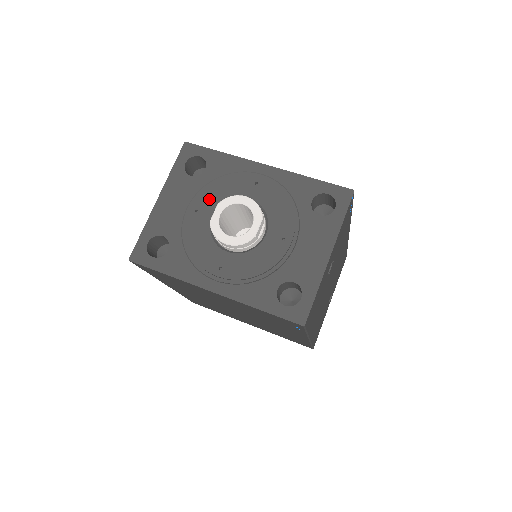
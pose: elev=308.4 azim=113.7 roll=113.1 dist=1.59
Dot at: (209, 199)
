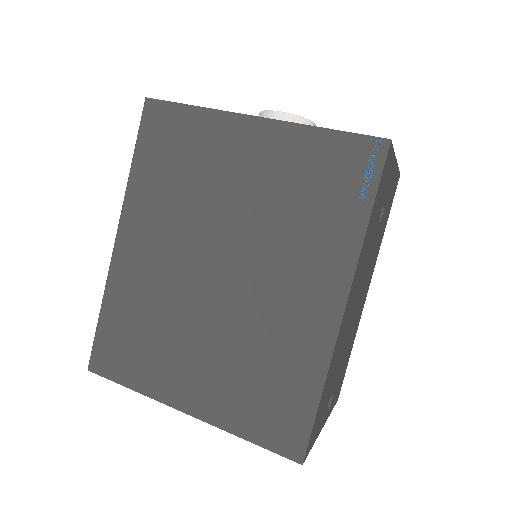
Dot at: occluded
